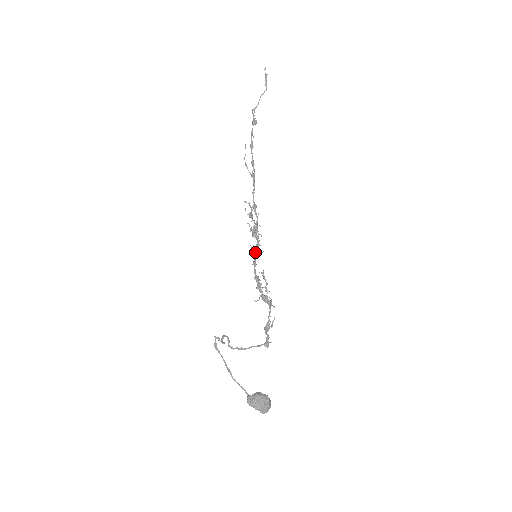
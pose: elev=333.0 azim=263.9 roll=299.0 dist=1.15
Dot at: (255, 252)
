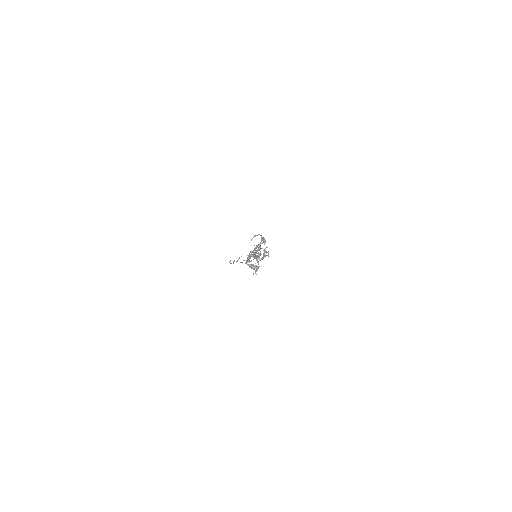
Dot at: occluded
